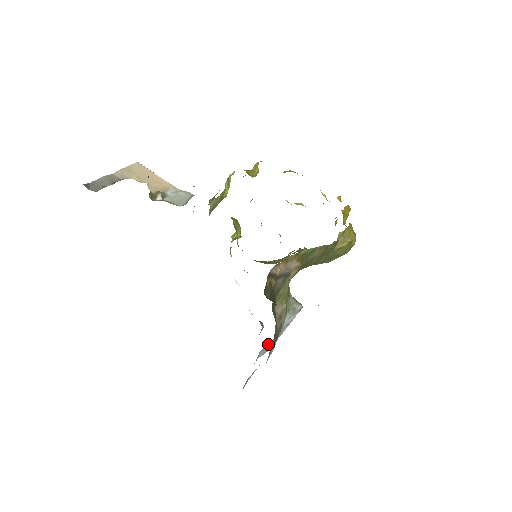
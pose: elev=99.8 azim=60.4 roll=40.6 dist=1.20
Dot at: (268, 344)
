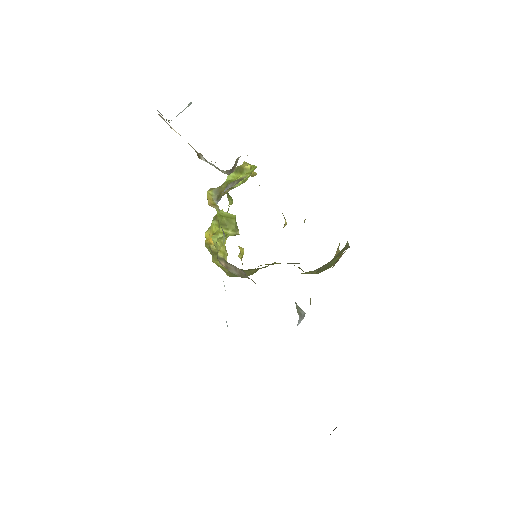
Dot at: occluded
